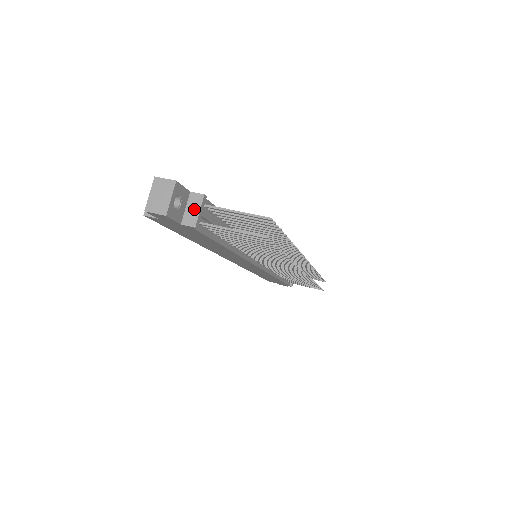
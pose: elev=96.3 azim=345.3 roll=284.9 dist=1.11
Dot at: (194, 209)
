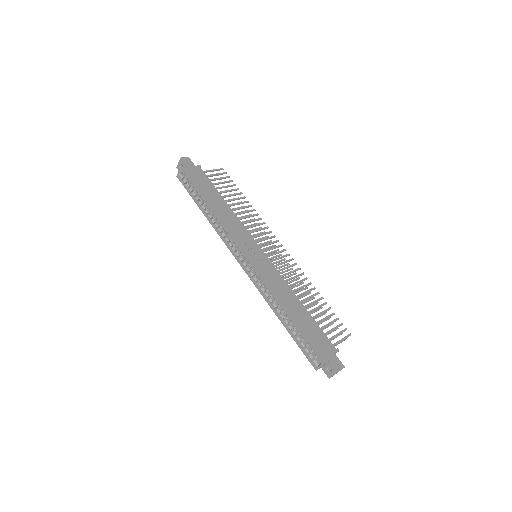
Dot at: occluded
